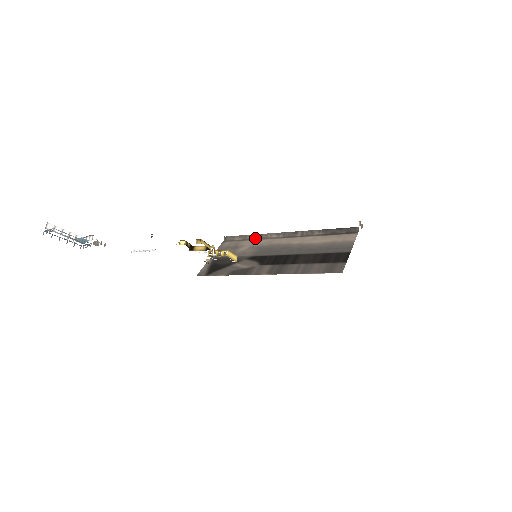
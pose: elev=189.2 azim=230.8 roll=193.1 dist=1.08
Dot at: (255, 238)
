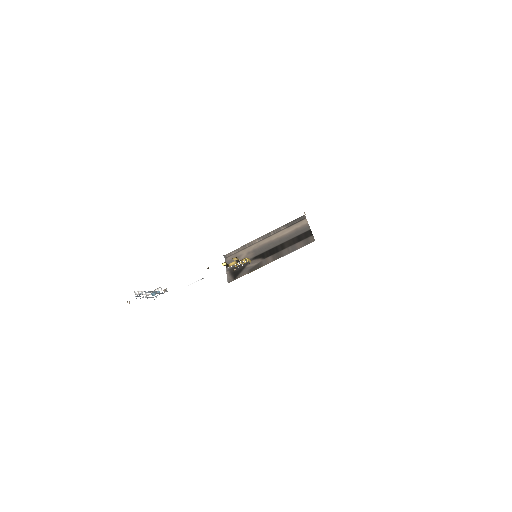
Dot at: (245, 247)
